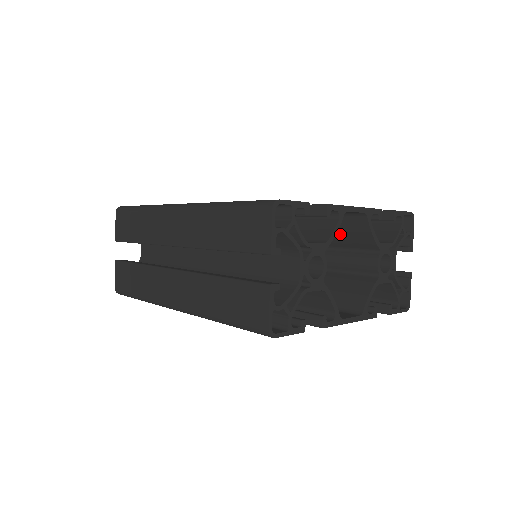
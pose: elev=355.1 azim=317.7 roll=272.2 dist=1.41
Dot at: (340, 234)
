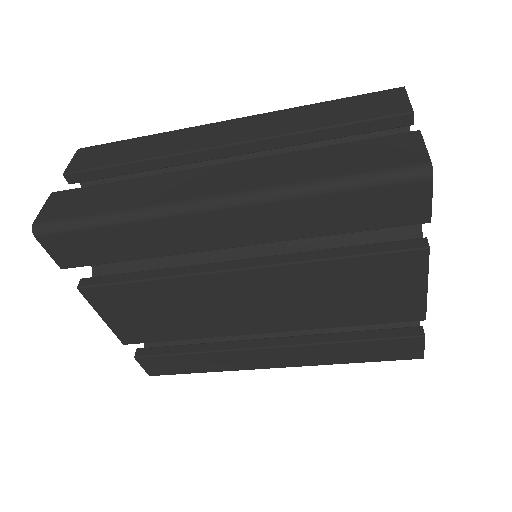
Dot at: occluded
